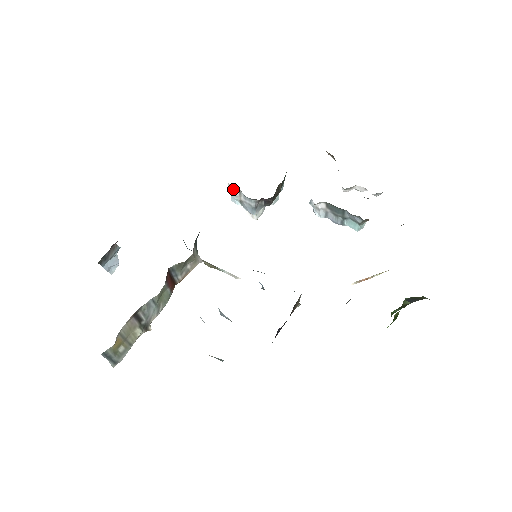
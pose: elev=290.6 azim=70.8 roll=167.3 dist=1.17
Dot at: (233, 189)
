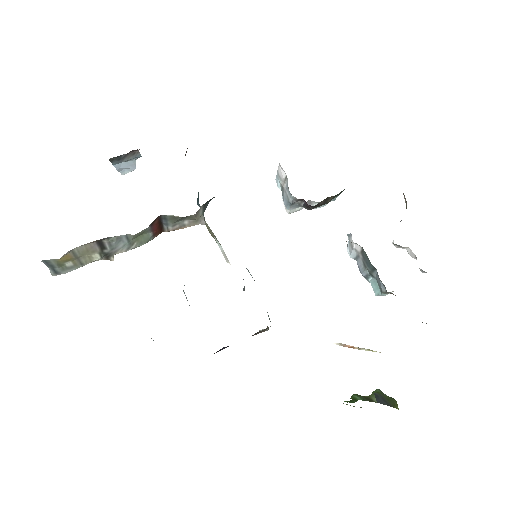
Dot at: (281, 170)
